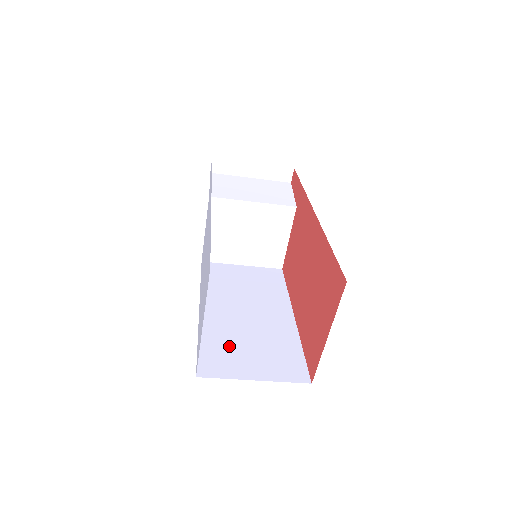
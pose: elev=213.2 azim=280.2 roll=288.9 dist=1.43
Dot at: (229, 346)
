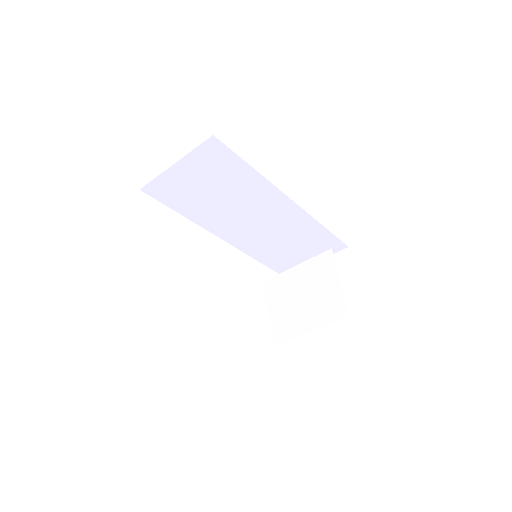
Dot at: occluded
